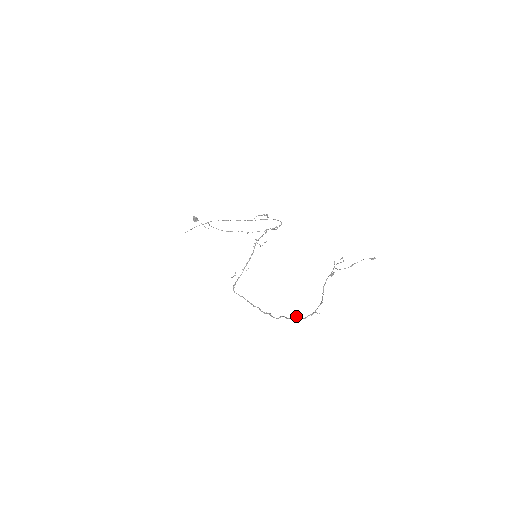
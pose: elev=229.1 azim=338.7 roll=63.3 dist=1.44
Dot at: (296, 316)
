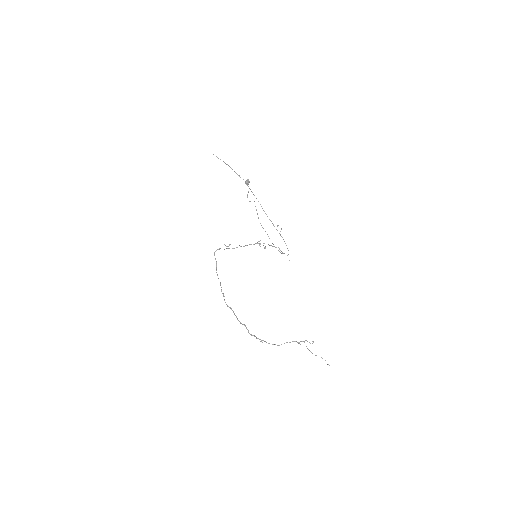
Dot at: (244, 324)
